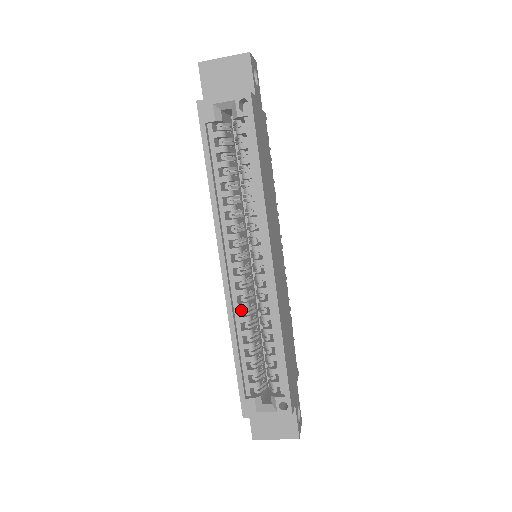
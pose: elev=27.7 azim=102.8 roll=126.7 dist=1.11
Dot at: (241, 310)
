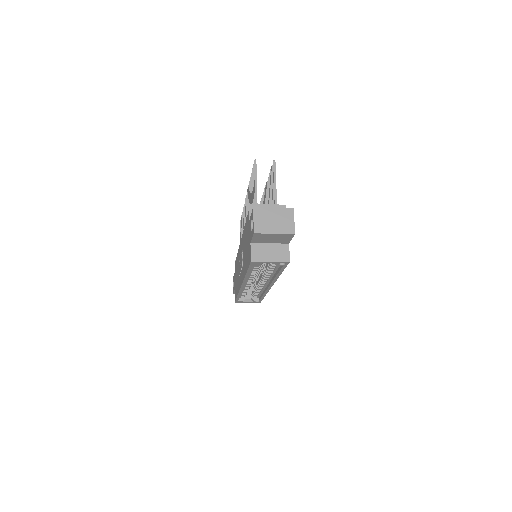
Dot at: occluded
